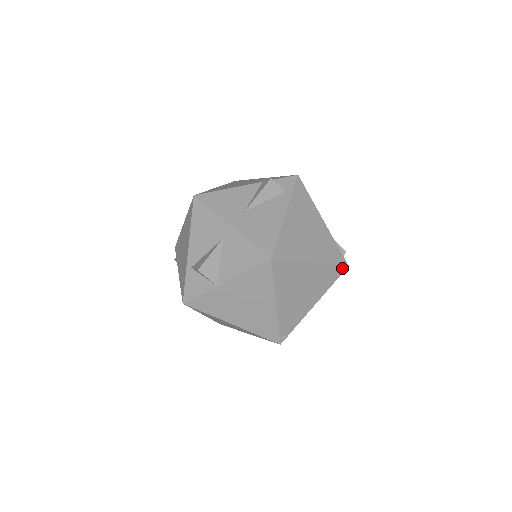
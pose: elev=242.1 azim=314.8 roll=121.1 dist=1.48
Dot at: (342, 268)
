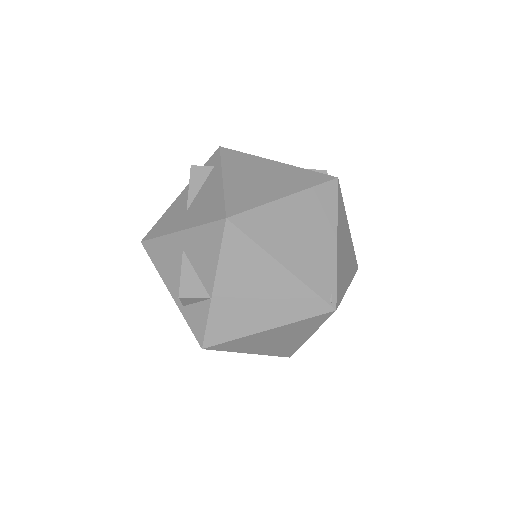
Dot at: (332, 184)
